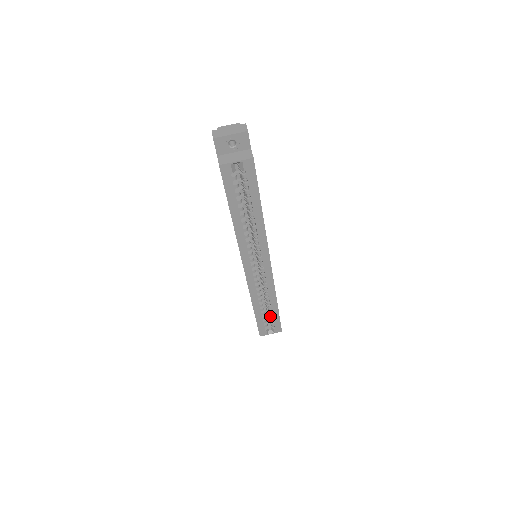
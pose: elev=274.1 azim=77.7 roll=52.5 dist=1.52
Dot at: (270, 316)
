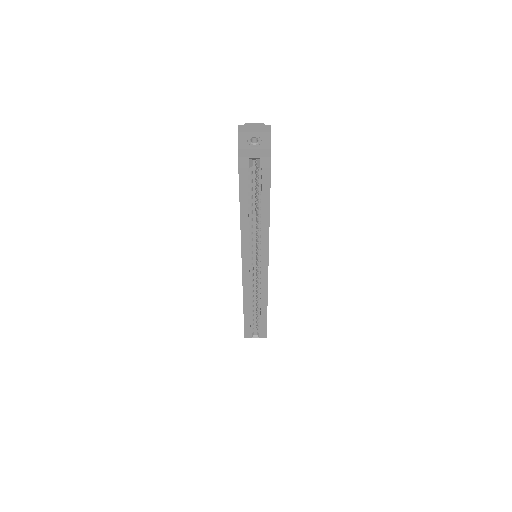
Dot at: (258, 319)
